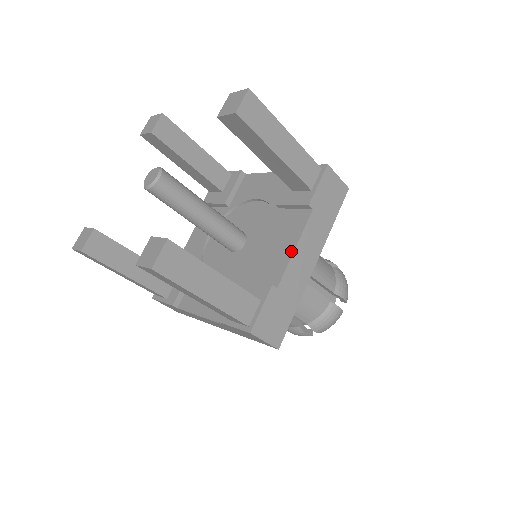
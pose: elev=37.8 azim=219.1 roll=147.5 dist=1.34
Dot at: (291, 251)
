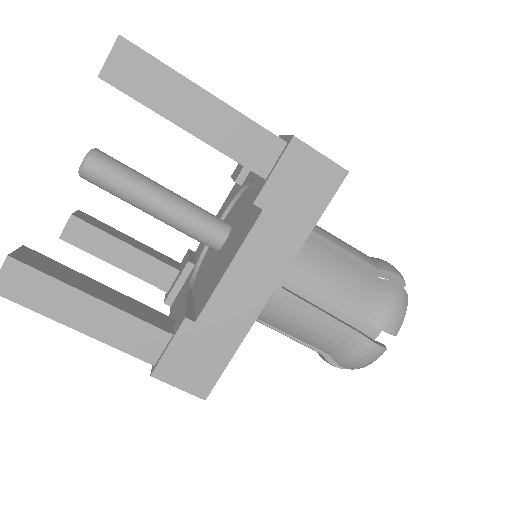
Dot at: (224, 271)
